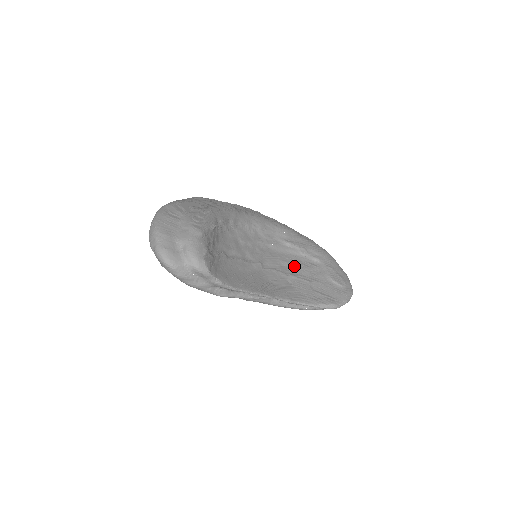
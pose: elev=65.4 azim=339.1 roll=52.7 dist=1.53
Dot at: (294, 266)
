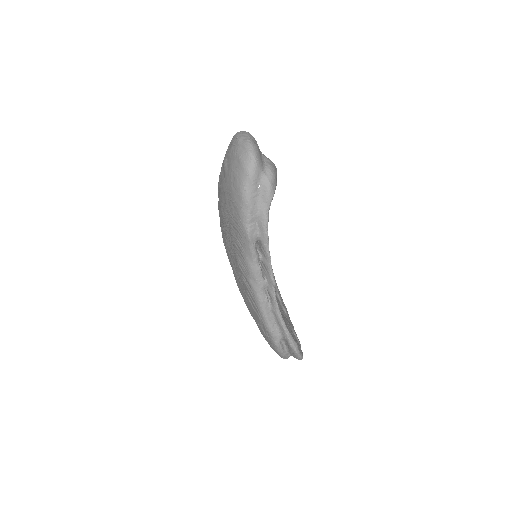
Dot at: occluded
